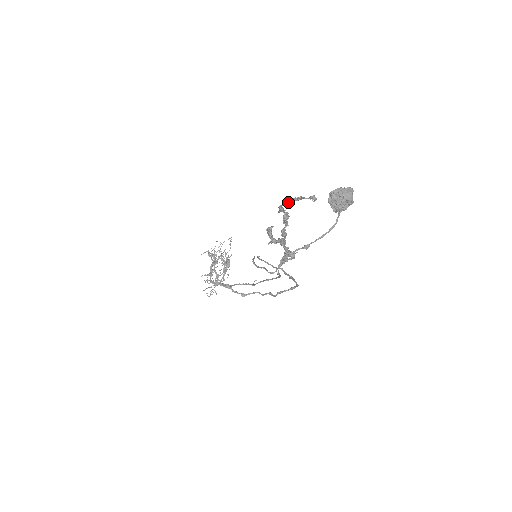
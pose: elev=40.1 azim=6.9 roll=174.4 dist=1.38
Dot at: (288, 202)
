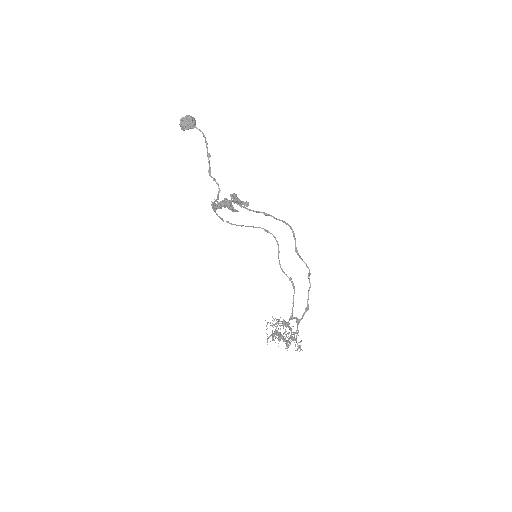
Dot at: occluded
